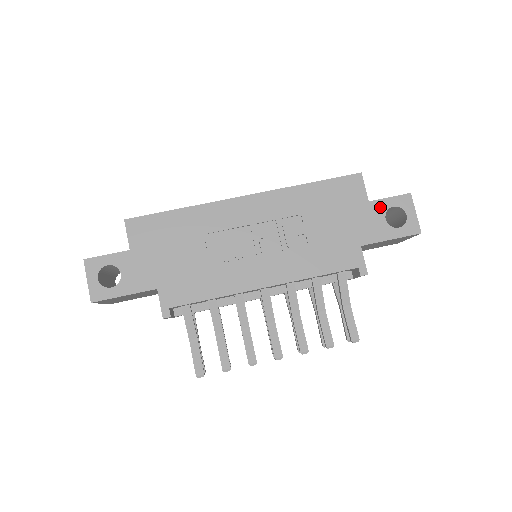
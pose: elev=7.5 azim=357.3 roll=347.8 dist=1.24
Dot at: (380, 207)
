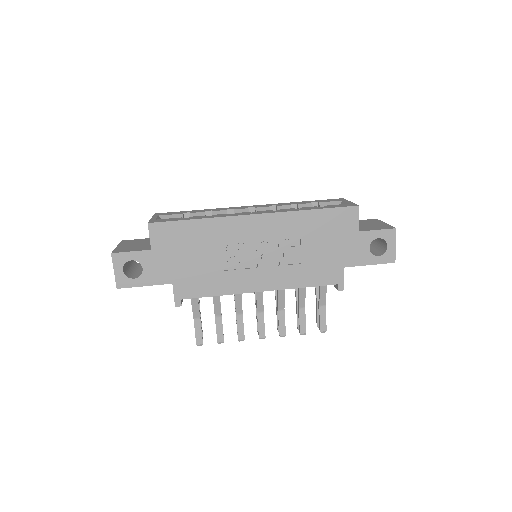
Dot at: (367, 237)
